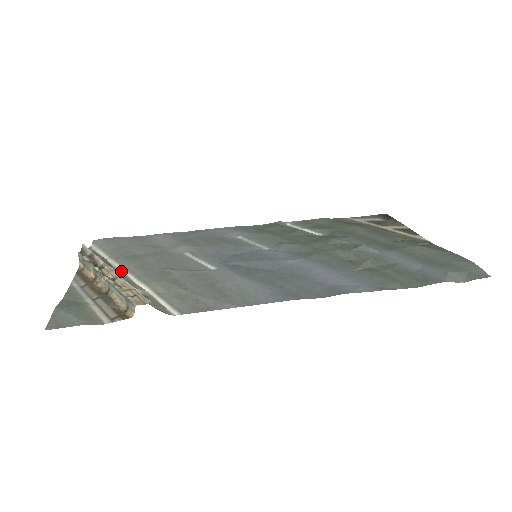
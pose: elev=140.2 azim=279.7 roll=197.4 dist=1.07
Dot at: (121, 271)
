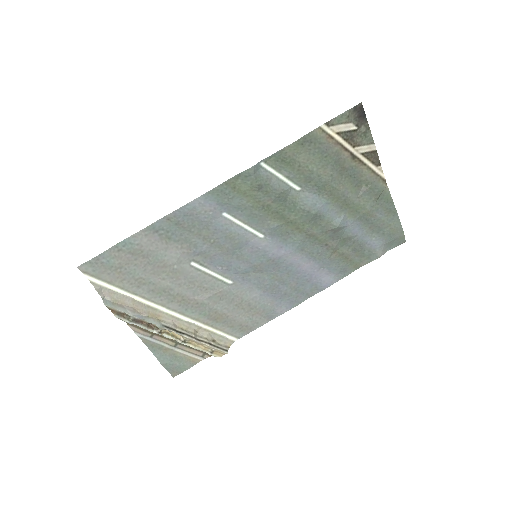
Dot at: (162, 311)
